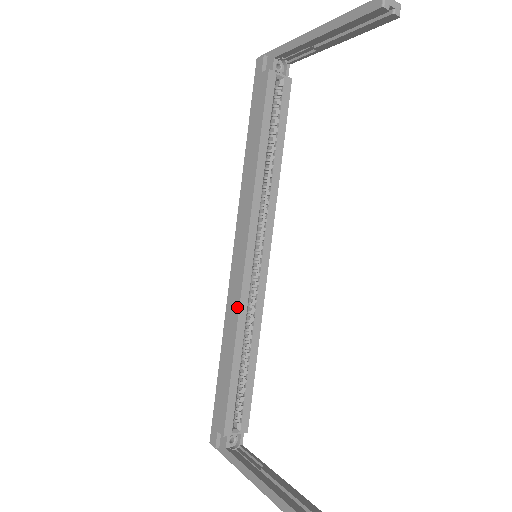
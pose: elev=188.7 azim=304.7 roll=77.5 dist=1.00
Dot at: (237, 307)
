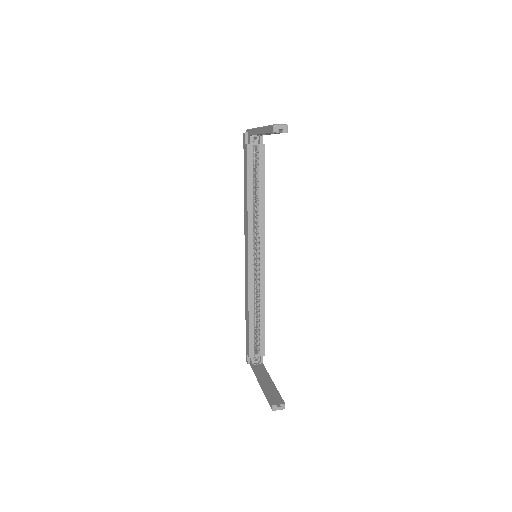
Dot at: (248, 287)
